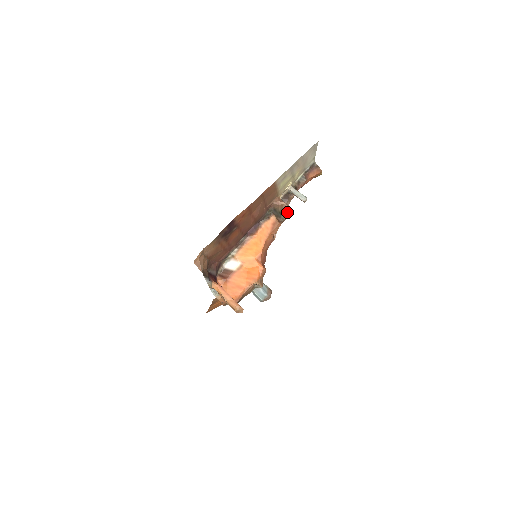
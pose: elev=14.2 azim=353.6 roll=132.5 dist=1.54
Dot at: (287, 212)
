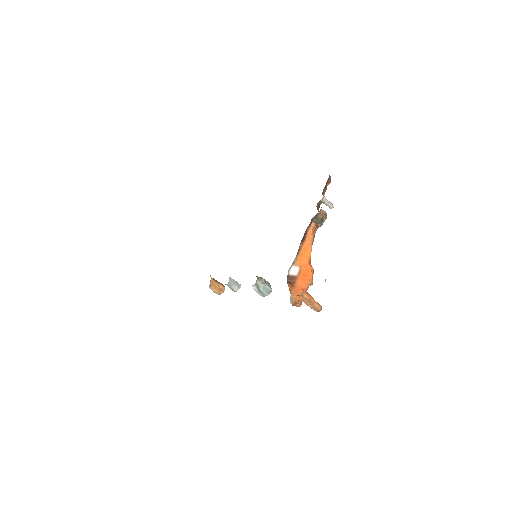
Dot at: occluded
